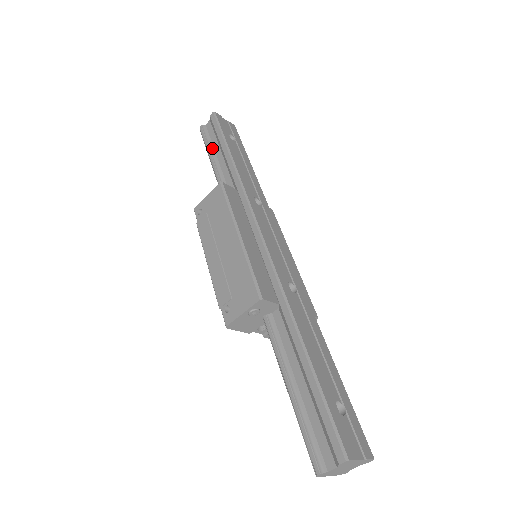
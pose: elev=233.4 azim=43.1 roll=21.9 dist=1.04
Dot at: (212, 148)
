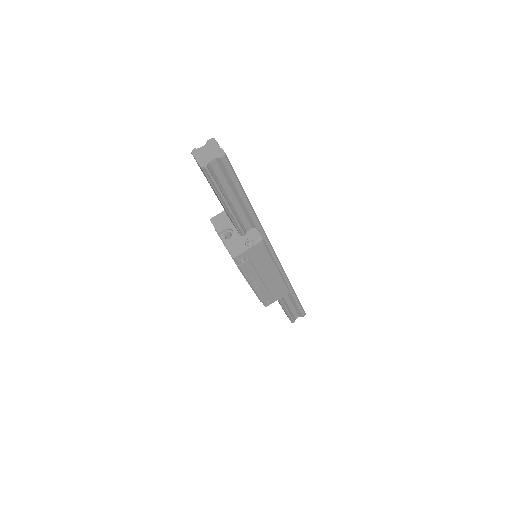
Dot at: occluded
